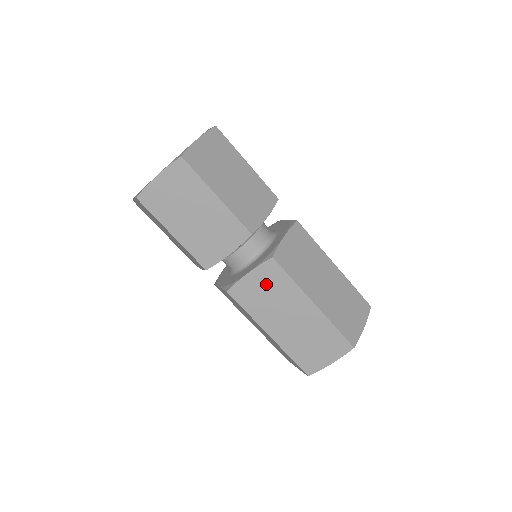
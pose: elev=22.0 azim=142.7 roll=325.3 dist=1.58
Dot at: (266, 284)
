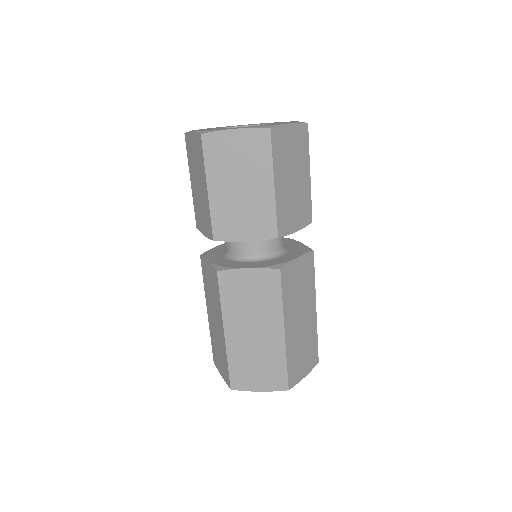
Dot at: (257, 288)
